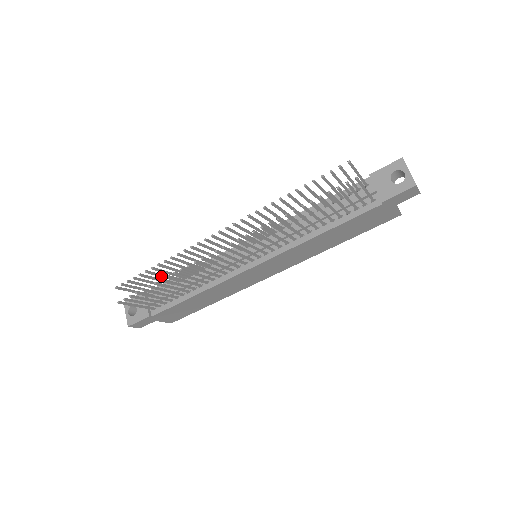
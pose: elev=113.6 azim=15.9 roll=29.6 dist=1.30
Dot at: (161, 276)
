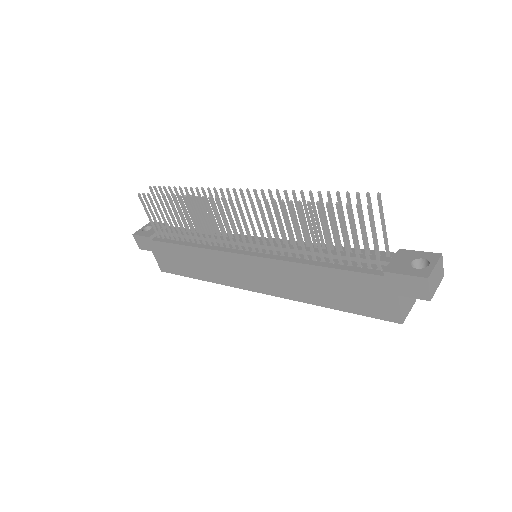
Dot at: (182, 207)
